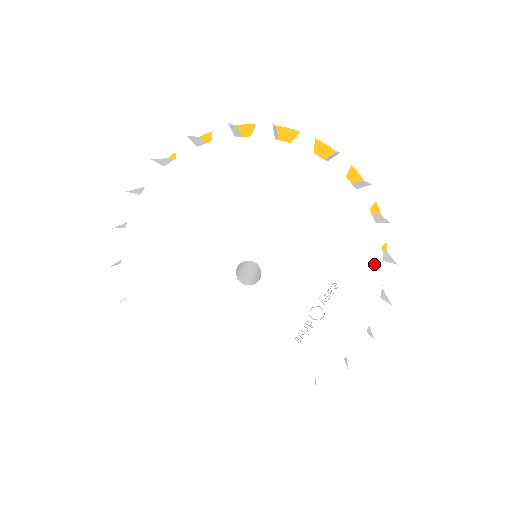
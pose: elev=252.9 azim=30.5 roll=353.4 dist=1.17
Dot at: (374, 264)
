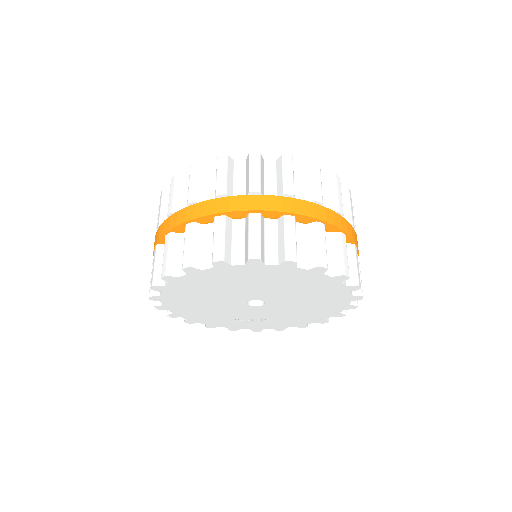
Dot at: (302, 323)
